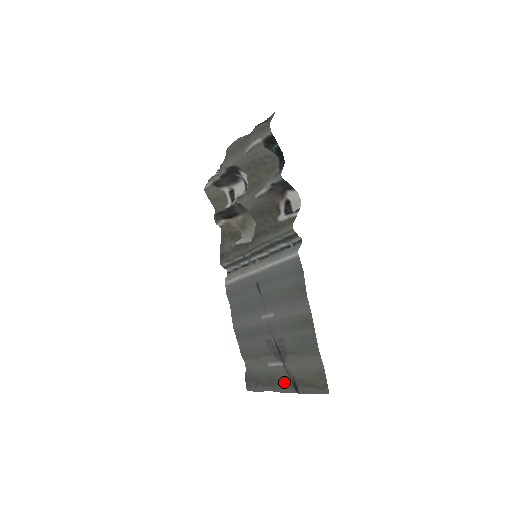
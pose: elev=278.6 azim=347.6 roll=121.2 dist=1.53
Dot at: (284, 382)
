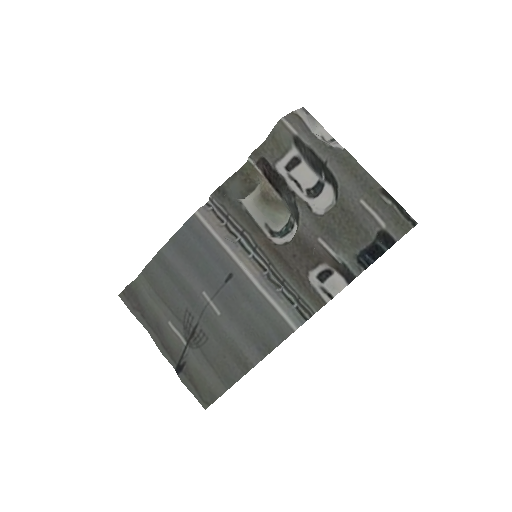
Dot at: (171, 351)
